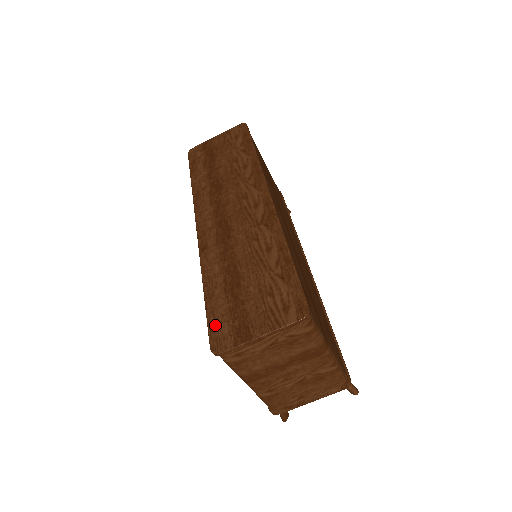
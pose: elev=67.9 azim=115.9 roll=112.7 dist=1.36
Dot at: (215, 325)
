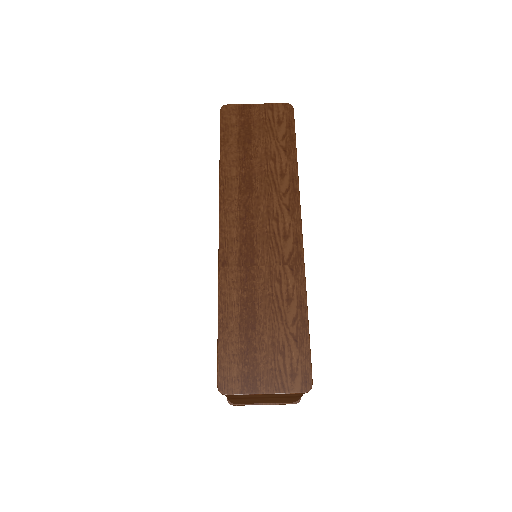
Dot at: (225, 362)
